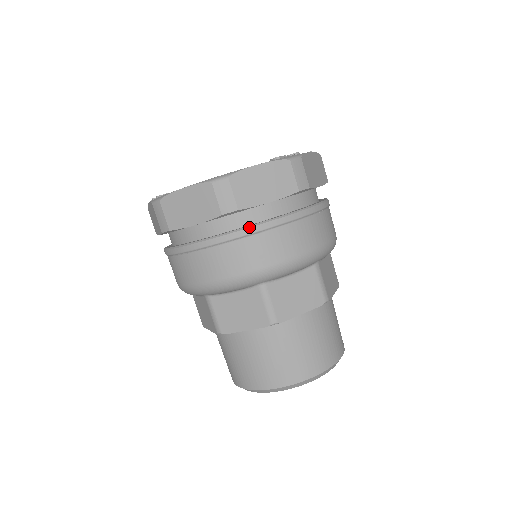
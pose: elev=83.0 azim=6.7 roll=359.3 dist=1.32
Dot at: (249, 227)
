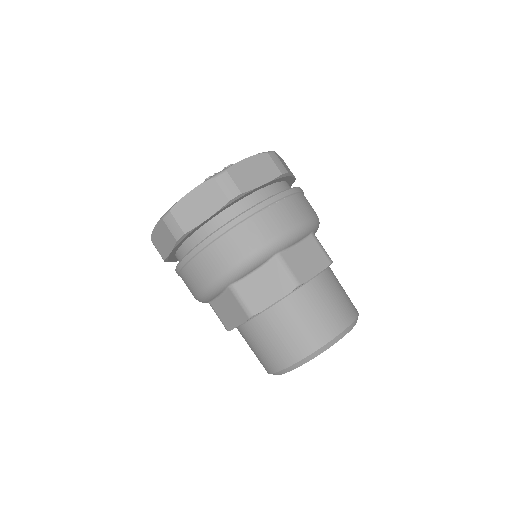
Dot at: (199, 244)
